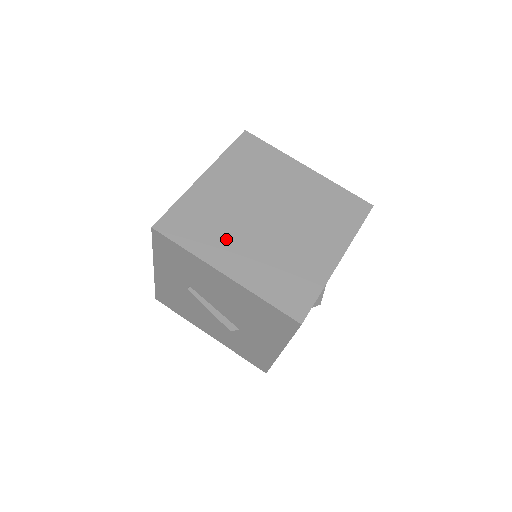
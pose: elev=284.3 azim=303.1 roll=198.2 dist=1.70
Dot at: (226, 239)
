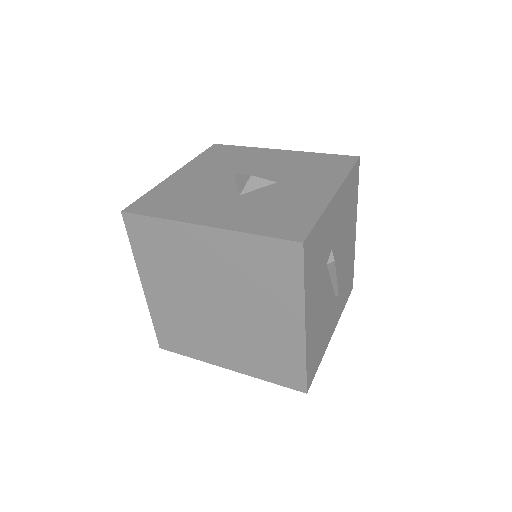
Dot at: (166, 277)
